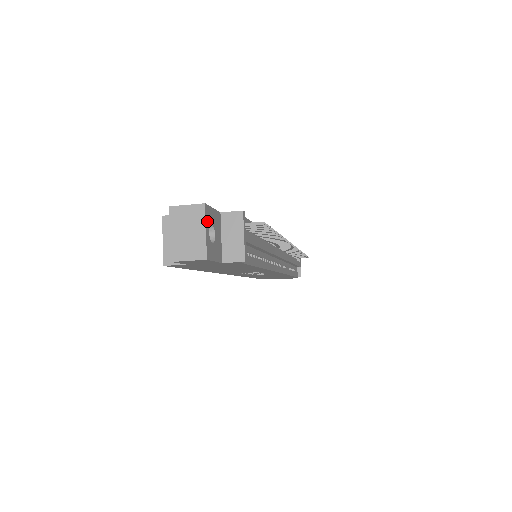
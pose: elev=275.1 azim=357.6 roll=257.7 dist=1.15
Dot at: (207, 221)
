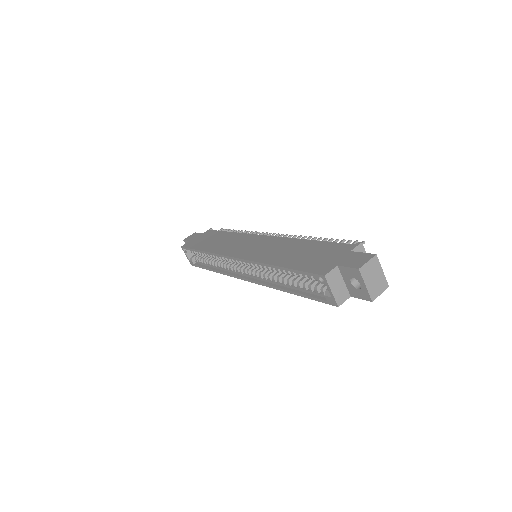
Dot at: (377, 264)
